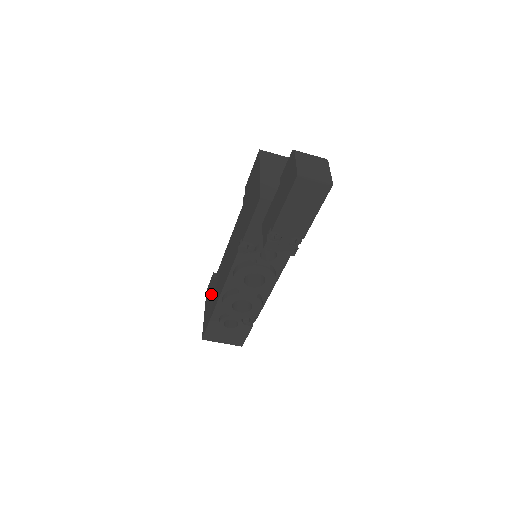
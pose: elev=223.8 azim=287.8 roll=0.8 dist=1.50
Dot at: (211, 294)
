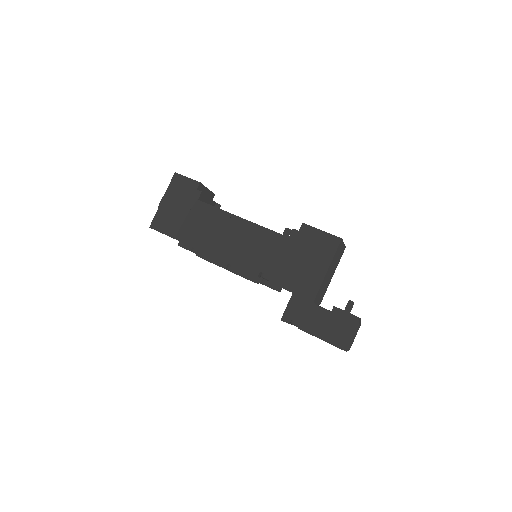
Dot at: (188, 208)
